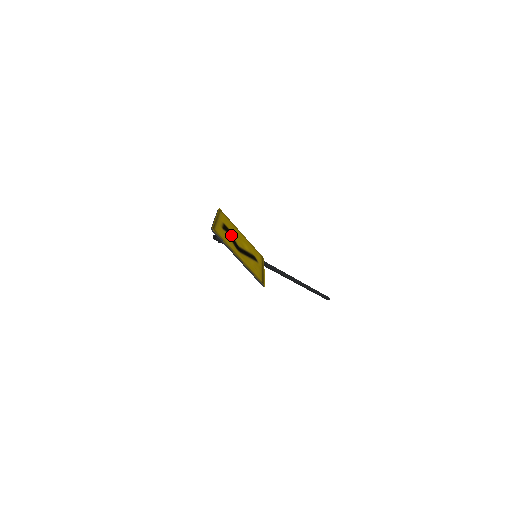
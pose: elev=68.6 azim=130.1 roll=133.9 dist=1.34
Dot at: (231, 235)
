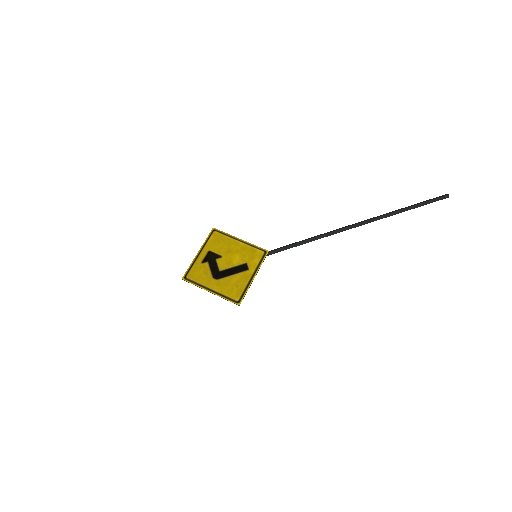
Dot at: (214, 261)
